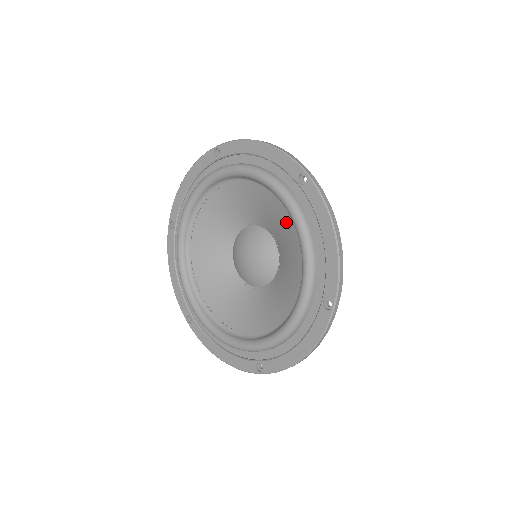
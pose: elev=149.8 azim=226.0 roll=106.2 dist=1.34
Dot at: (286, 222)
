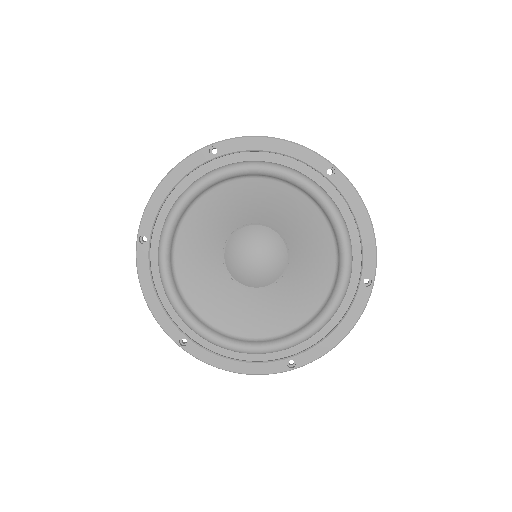
Dot at: (309, 215)
